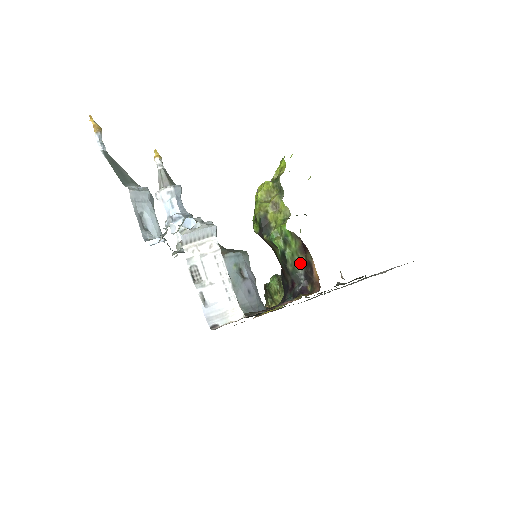
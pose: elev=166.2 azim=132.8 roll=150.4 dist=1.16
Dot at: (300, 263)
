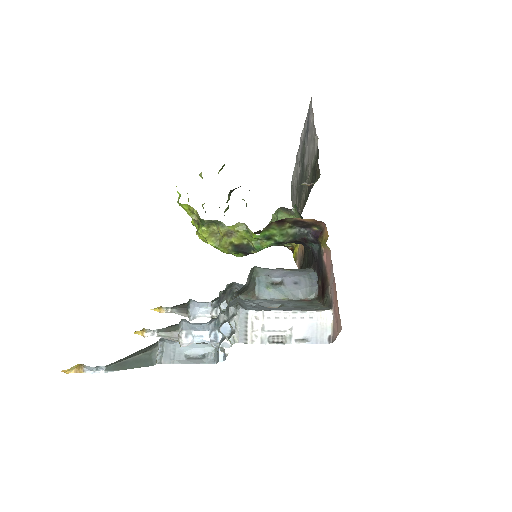
Dot at: (290, 229)
